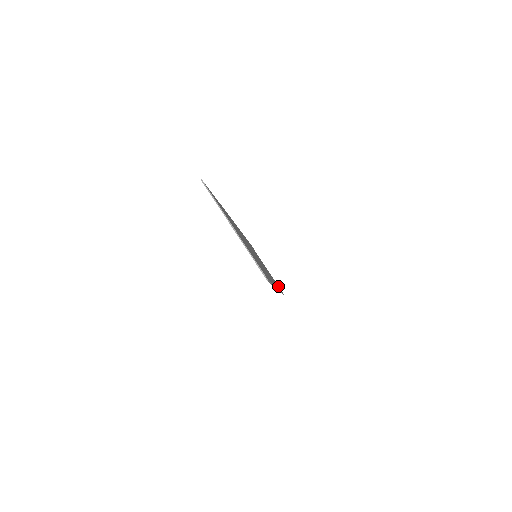
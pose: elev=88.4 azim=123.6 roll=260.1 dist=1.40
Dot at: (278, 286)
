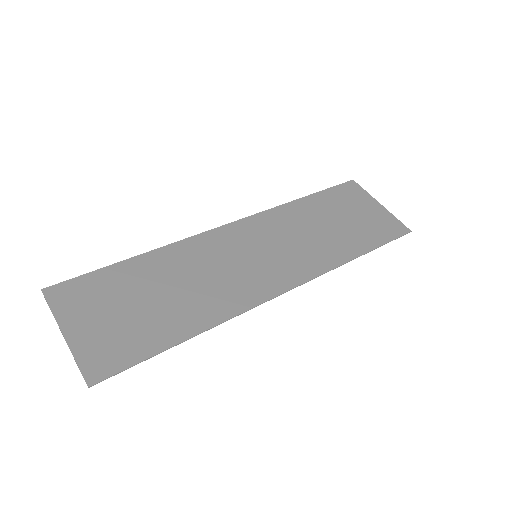
Dot at: (391, 228)
